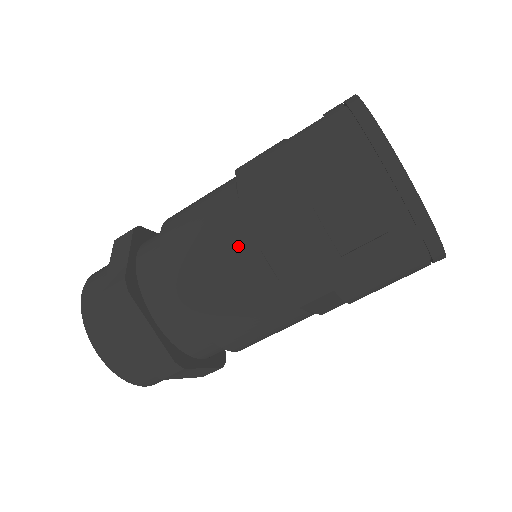
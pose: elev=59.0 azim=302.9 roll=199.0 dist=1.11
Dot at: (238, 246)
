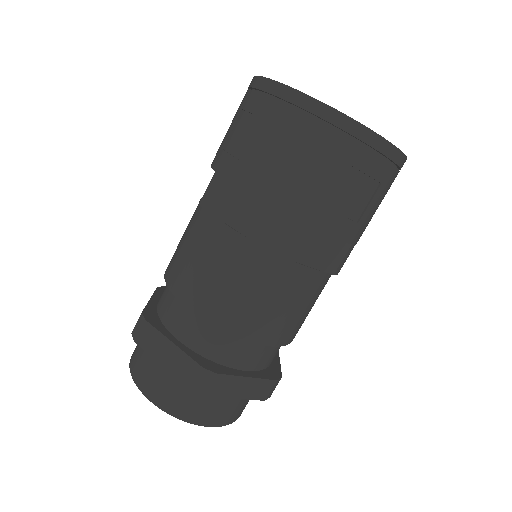
Dot at: (279, 274)
